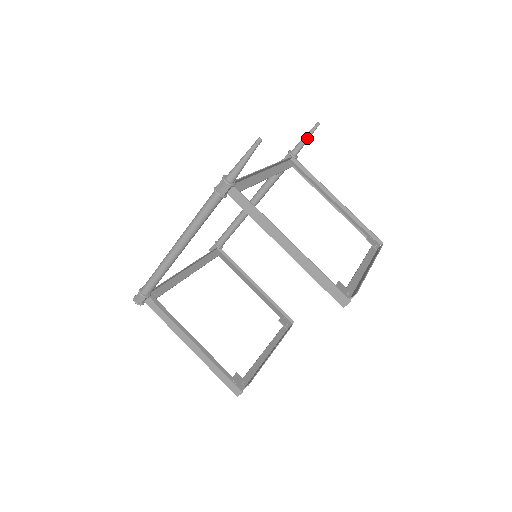
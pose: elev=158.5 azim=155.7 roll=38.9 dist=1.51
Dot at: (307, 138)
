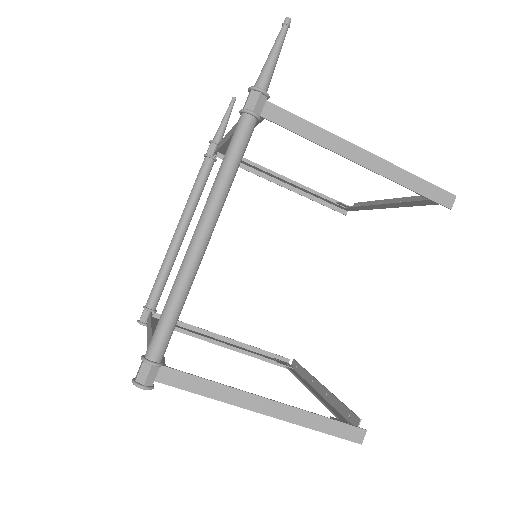
Dot at: (228, 118)
